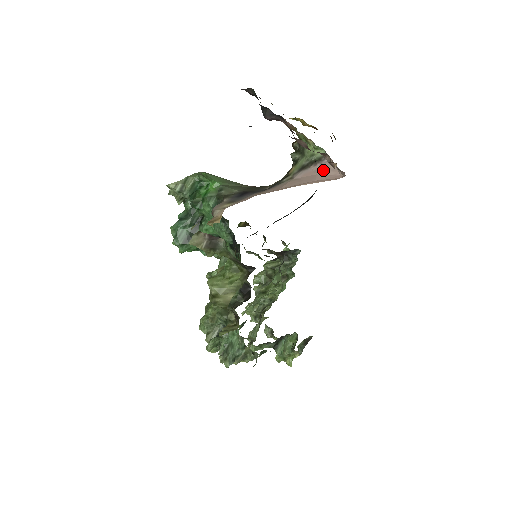
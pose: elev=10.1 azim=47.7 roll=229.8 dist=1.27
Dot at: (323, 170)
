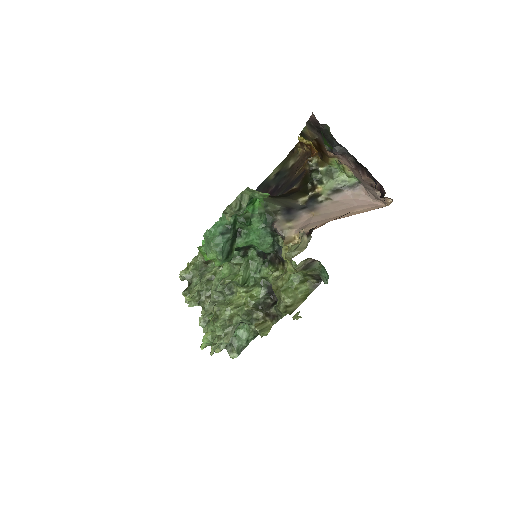
Dot at: (356, 195)
